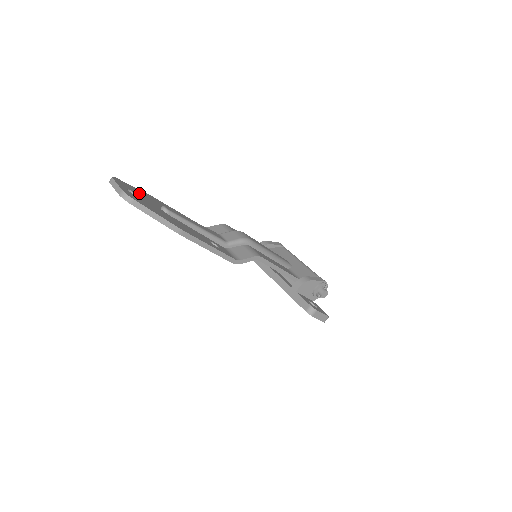
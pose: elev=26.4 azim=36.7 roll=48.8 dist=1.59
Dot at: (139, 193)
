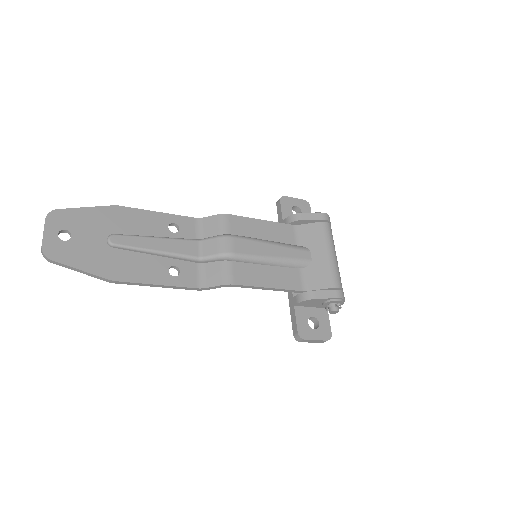
Dot at: (84, 222)
